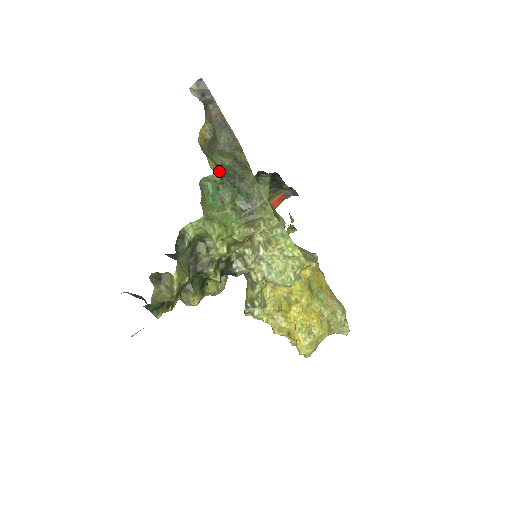
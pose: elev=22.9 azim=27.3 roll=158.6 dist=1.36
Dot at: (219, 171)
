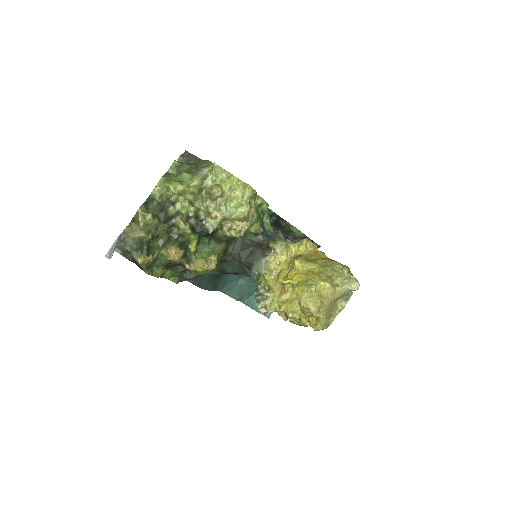
Dot at: (180, 162)
